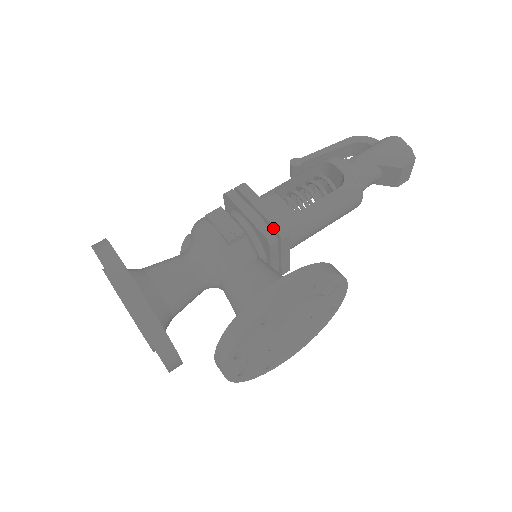
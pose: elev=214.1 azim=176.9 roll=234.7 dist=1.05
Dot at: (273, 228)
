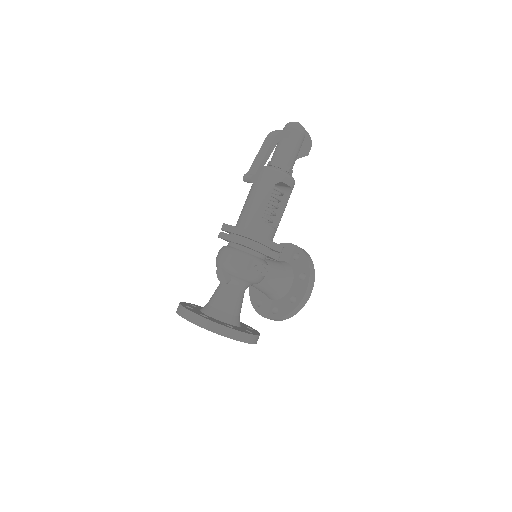
Dot at: occluded
